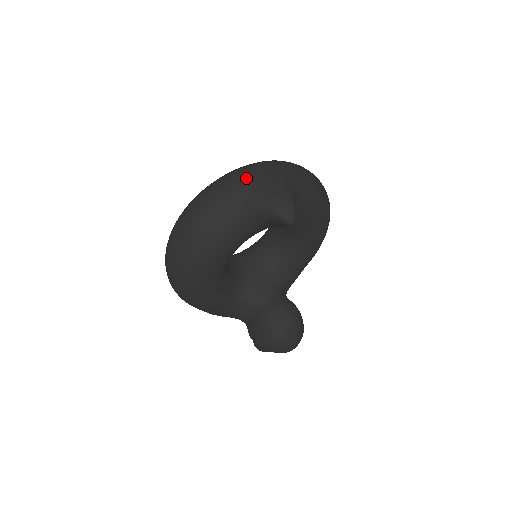
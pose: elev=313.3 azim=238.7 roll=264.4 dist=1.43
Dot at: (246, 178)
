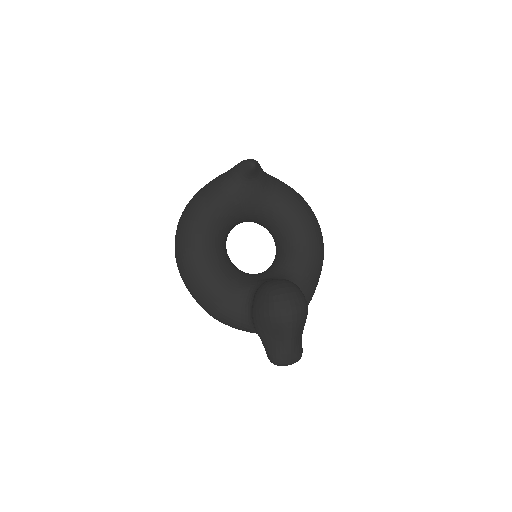
Dot at: occluded
